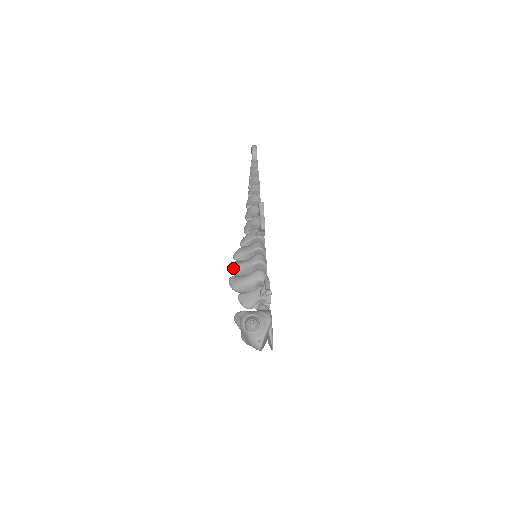
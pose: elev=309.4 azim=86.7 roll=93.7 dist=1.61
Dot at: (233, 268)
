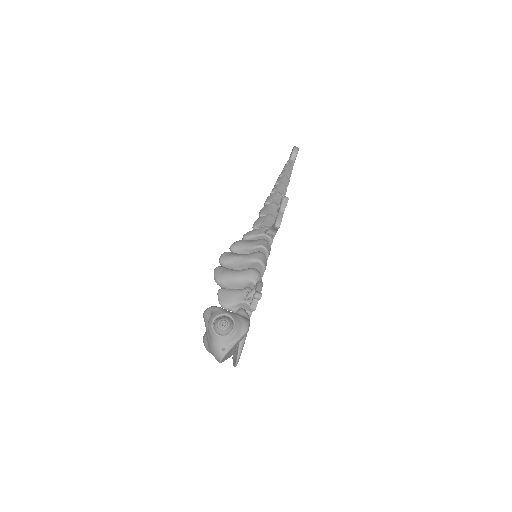
Dot at: (225, 257)
